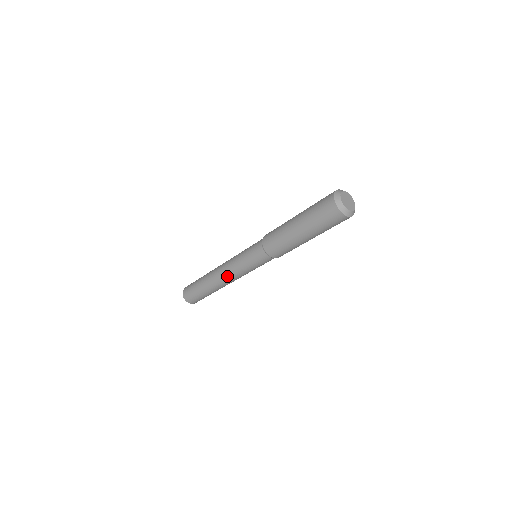
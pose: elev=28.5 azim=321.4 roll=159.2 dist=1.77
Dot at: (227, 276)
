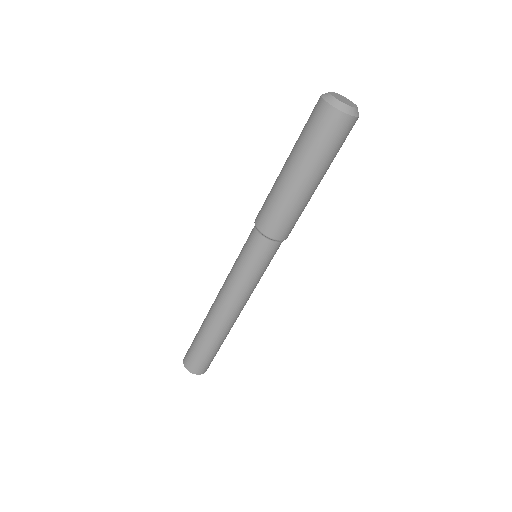
Dot at: (237, 306)
